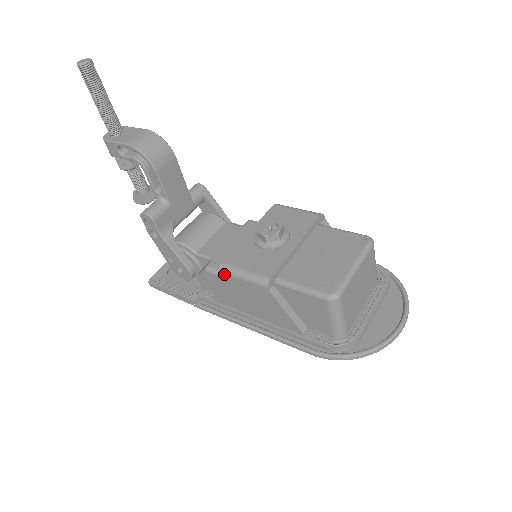
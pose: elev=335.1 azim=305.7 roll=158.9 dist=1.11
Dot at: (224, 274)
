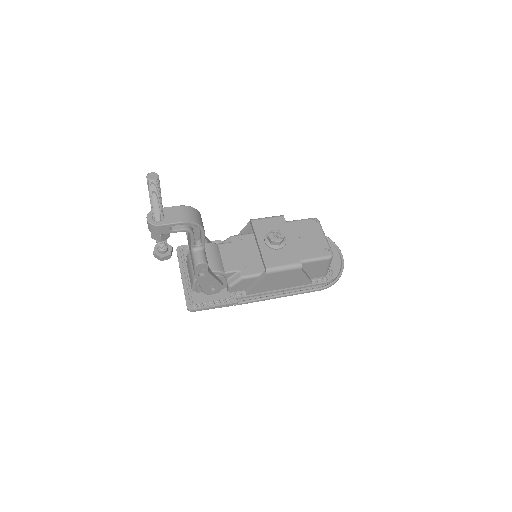
Dot at: (270, 274)
